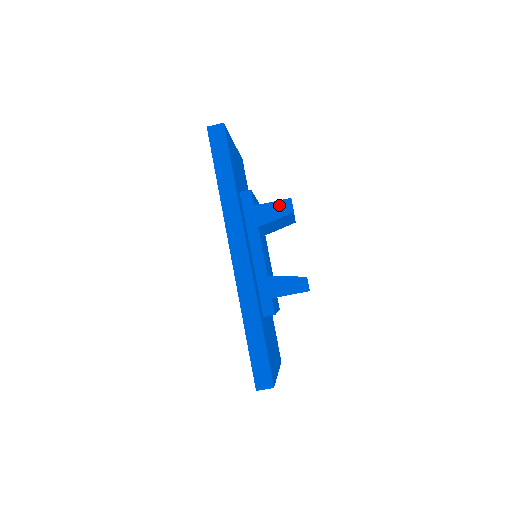
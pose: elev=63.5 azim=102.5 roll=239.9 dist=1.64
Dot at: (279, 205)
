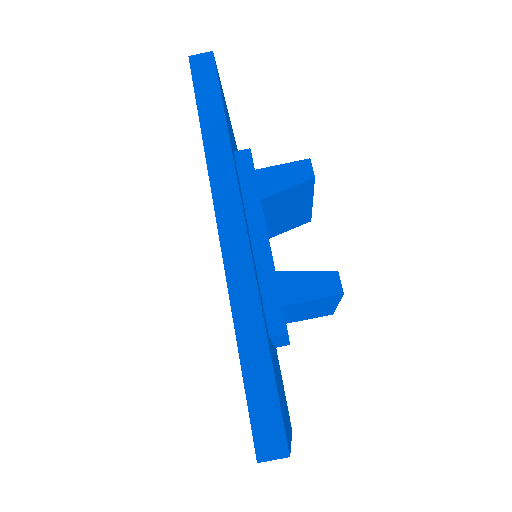
Dot at: (292, 168)
